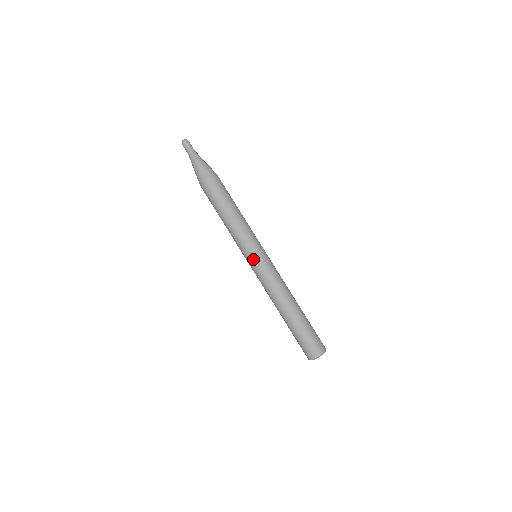
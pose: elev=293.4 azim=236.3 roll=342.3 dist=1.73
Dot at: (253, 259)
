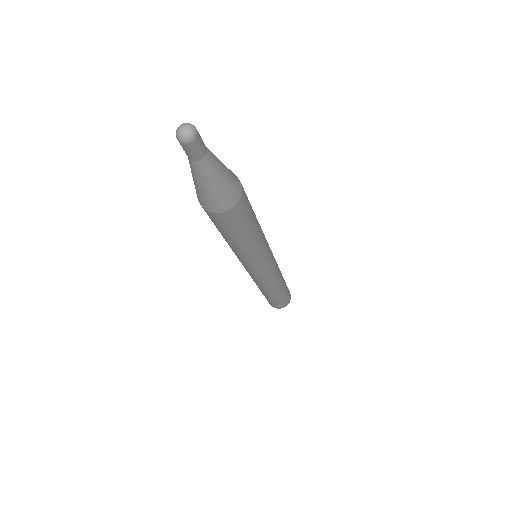
Dot at: (257, 272)
